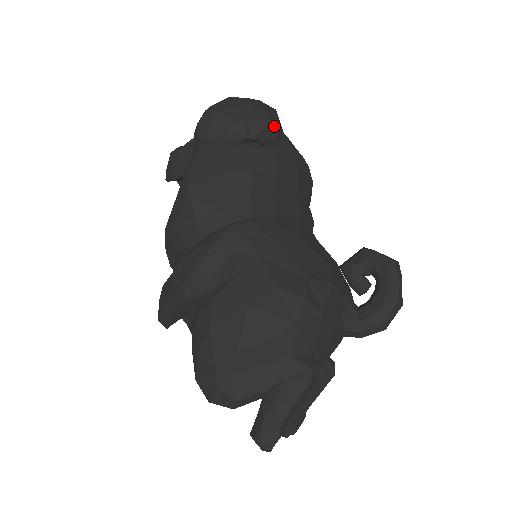
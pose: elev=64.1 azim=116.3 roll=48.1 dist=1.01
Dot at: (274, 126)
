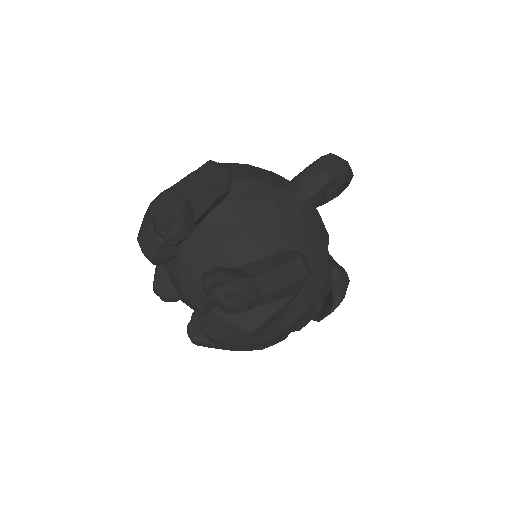
Dot at: occluded
